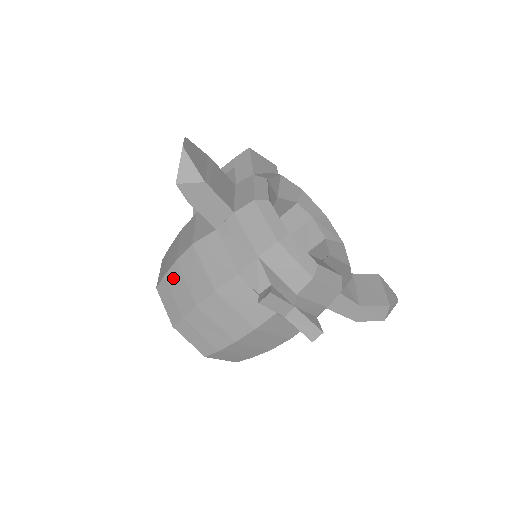
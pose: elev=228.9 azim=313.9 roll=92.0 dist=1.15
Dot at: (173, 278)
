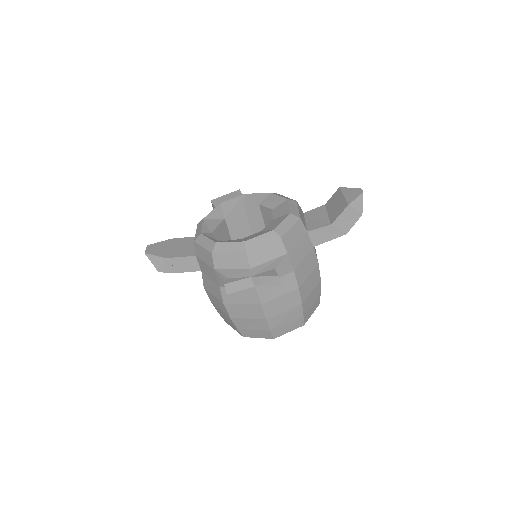
Dot at: (219, 312)
